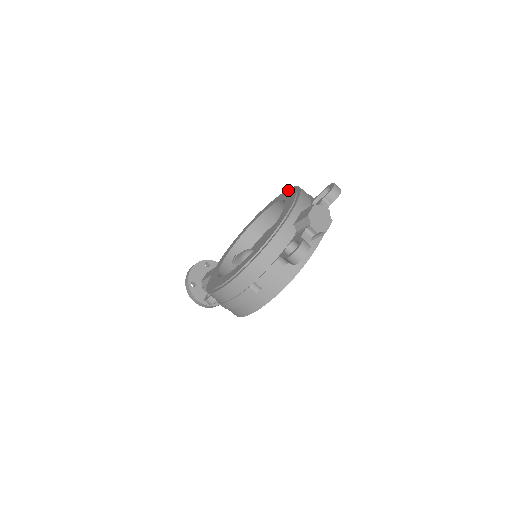
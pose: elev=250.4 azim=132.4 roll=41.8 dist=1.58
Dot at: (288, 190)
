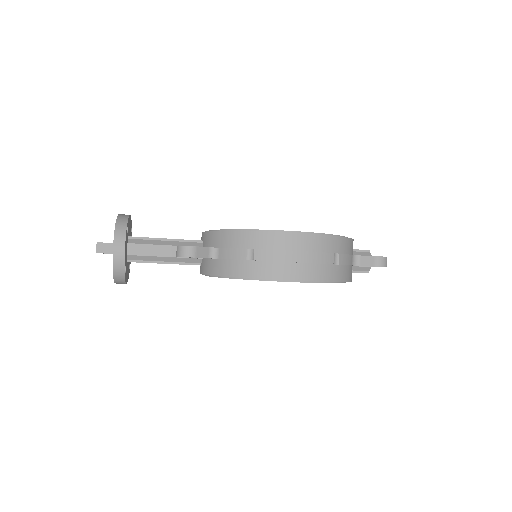
Dot at: occluded
